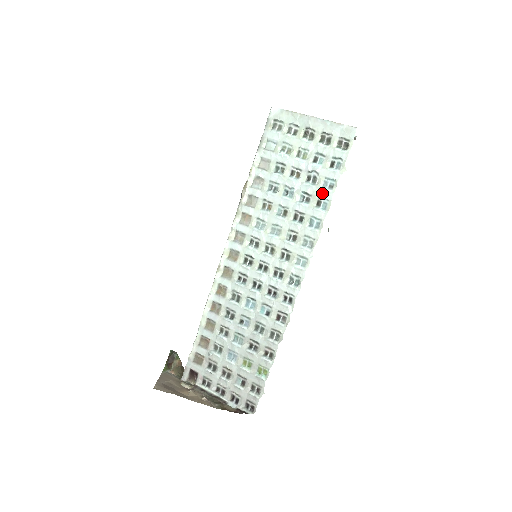
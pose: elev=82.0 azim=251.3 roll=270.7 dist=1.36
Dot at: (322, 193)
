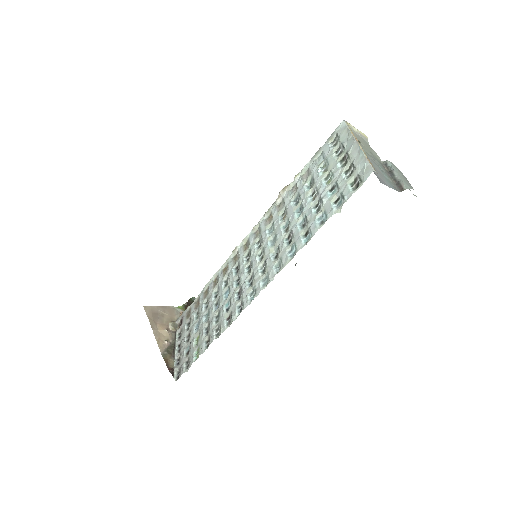
Dot at: (313, 225)
